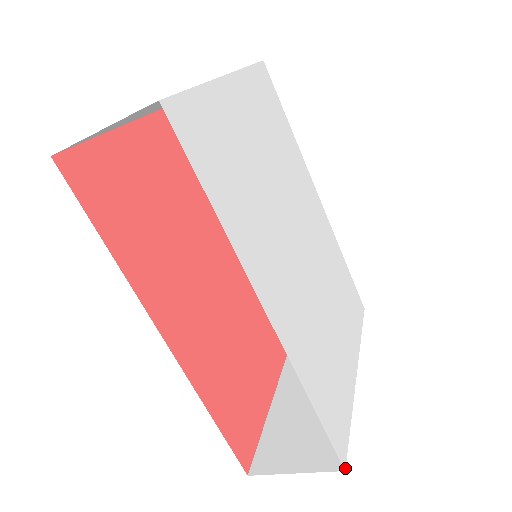
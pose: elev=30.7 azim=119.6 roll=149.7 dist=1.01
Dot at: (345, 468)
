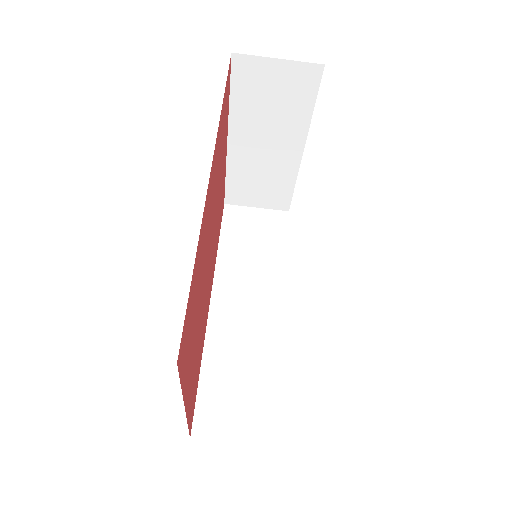
Dot at: occluded
